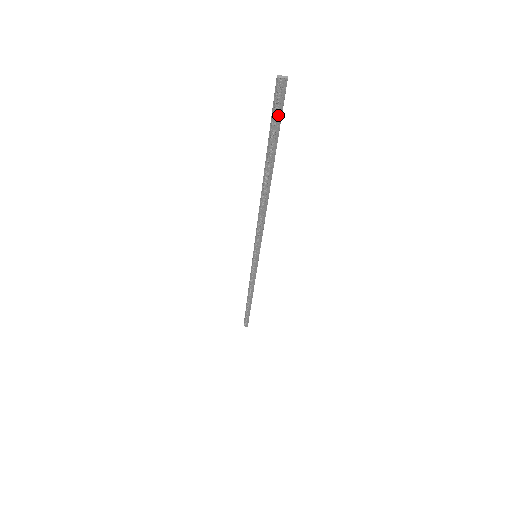
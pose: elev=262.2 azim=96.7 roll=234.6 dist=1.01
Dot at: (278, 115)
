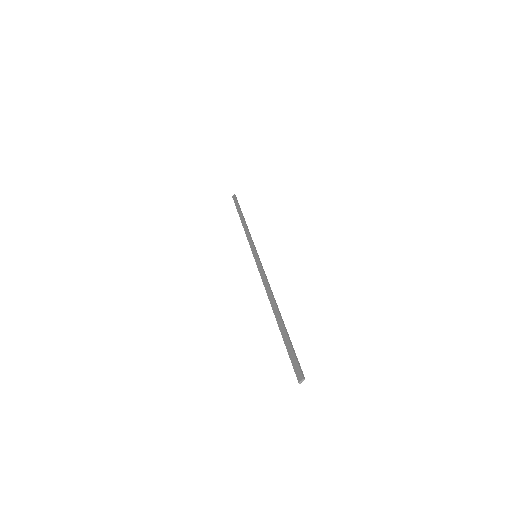
Dot at: (294, 358)
